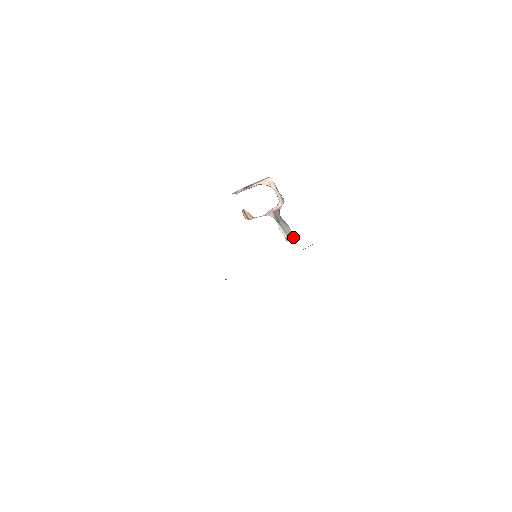
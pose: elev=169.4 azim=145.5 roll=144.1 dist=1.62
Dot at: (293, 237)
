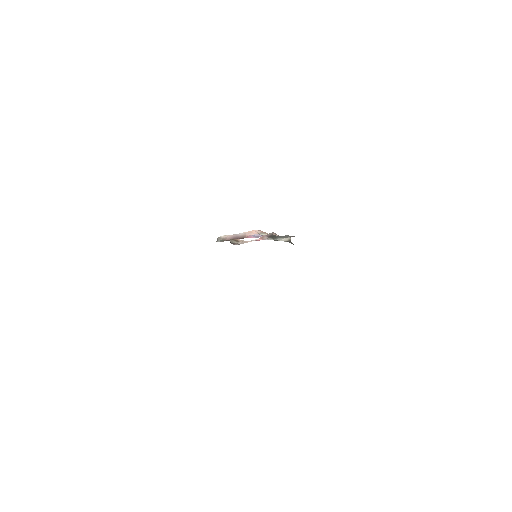
Dot at: occluded
